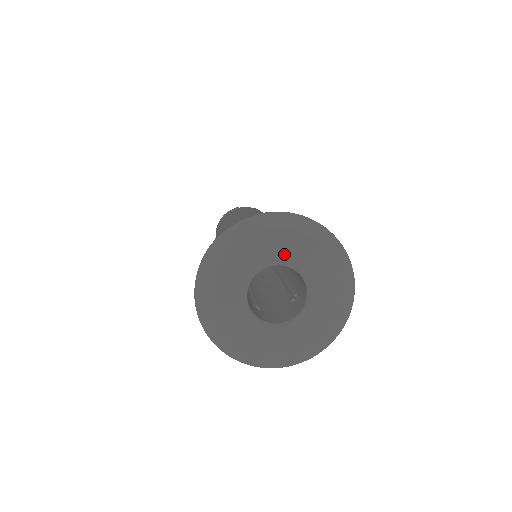
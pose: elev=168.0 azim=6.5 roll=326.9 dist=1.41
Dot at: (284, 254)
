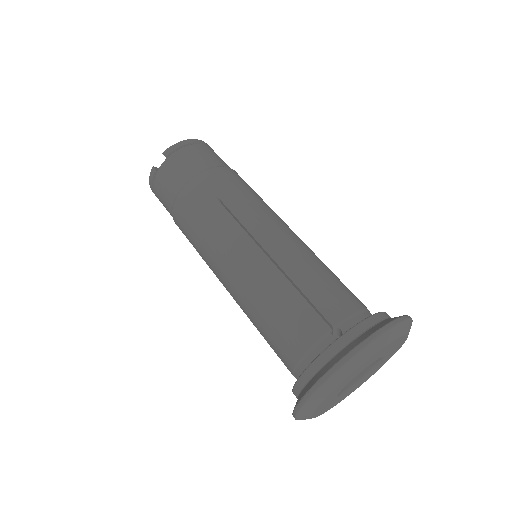
Dot at: (349, 380)
